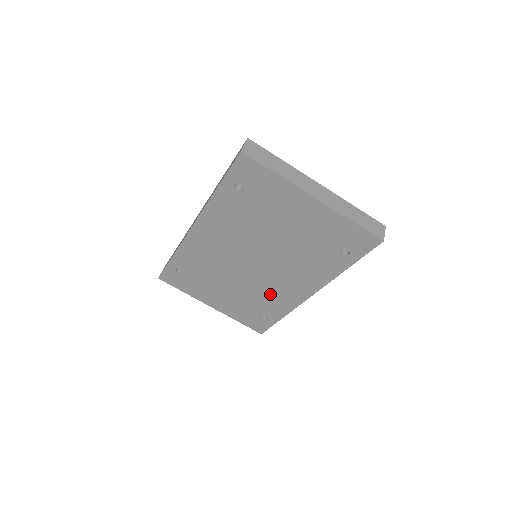
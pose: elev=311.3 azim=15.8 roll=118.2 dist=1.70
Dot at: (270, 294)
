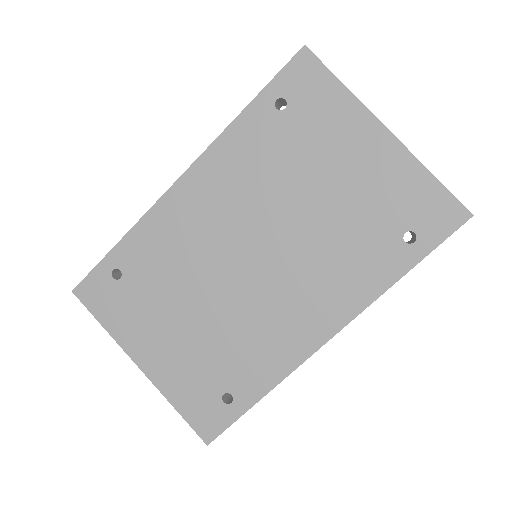
Dot at: (258, 334)
